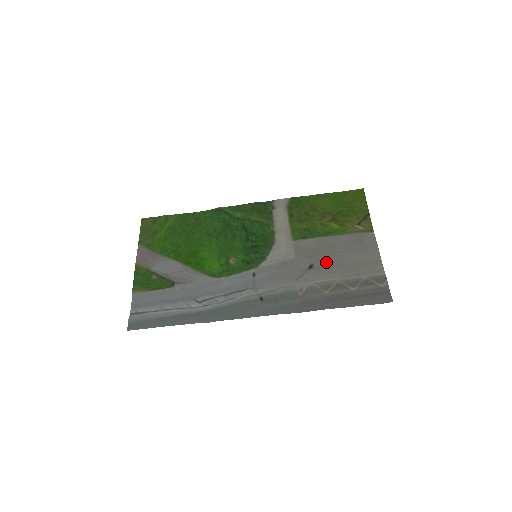
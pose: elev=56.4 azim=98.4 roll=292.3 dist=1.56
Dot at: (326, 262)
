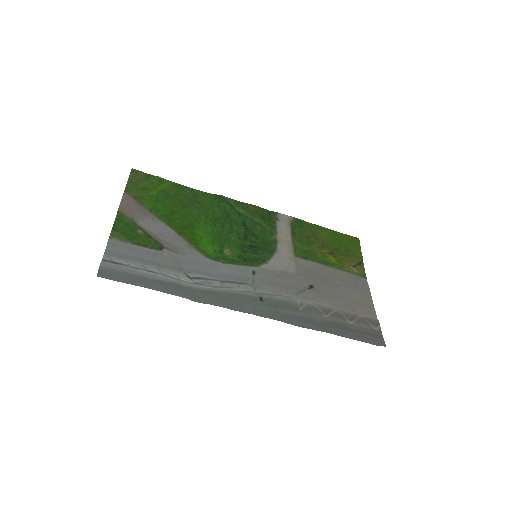
Dot at: (325, 288)
